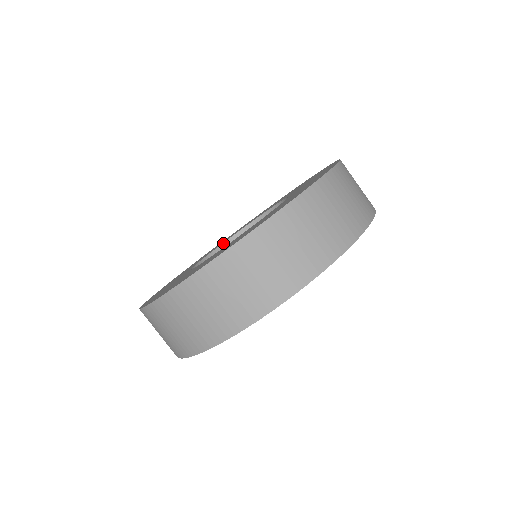
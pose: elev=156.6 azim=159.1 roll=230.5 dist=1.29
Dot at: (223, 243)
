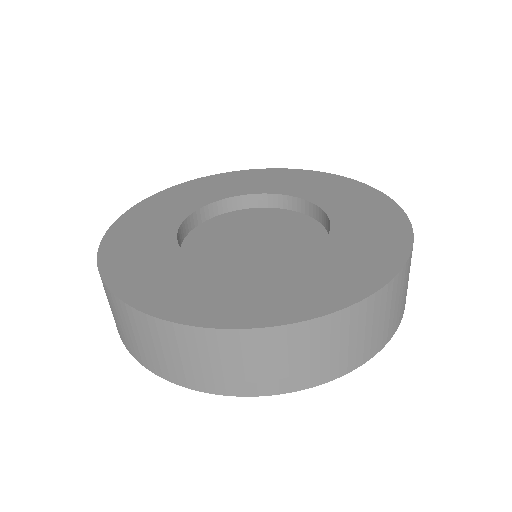
Dot at: (215, 202)
